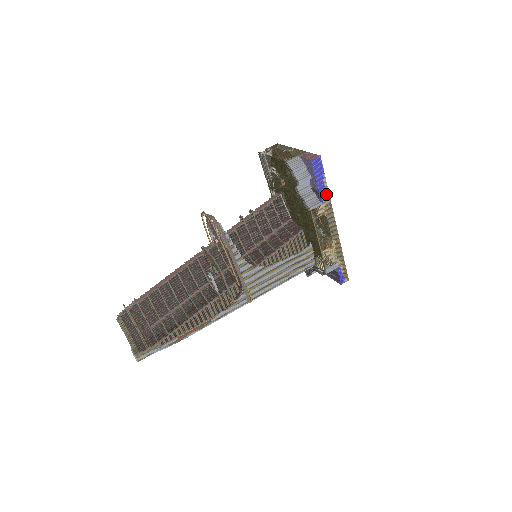
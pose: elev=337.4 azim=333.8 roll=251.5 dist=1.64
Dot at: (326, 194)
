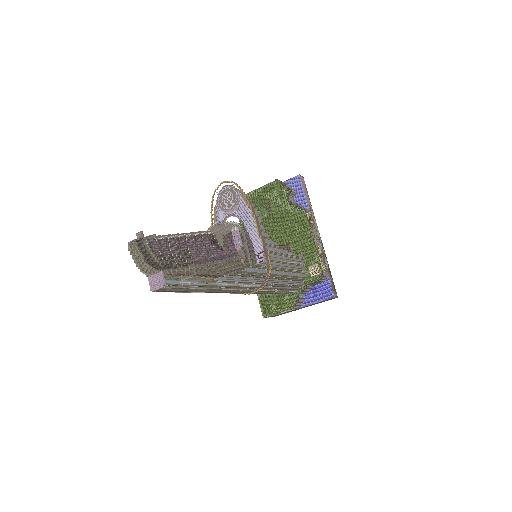
Dot at: (311, 207)
